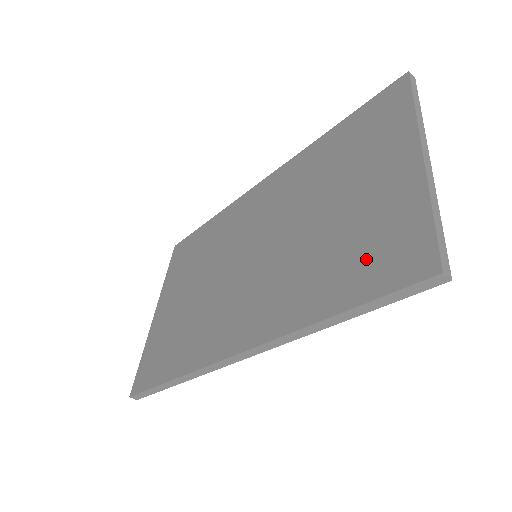
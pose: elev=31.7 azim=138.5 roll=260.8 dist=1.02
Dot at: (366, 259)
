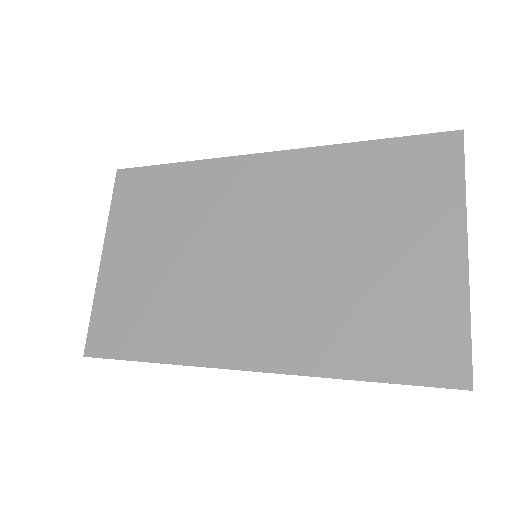
Dot at: (400, 339)
